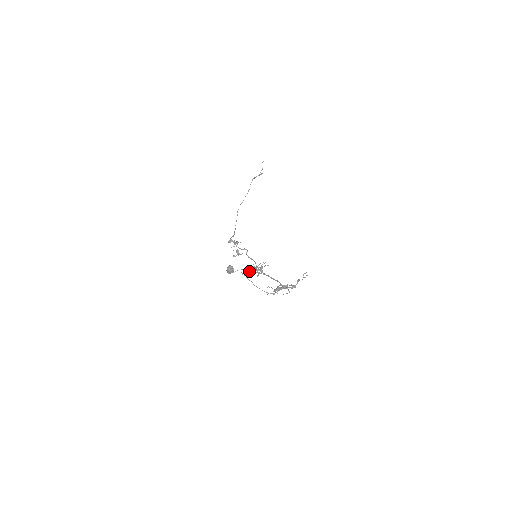
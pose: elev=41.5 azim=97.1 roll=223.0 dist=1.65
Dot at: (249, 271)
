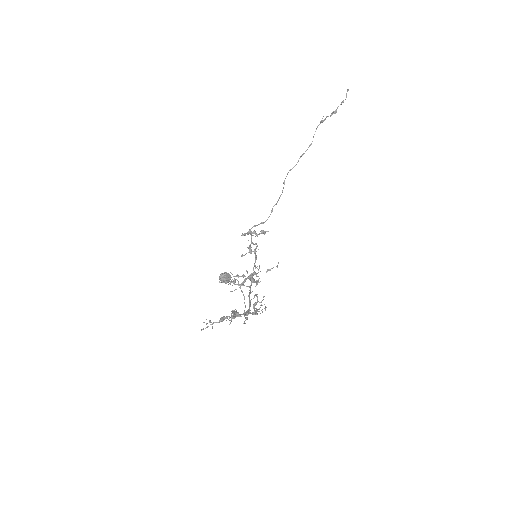
Dot at: (229, 283)
